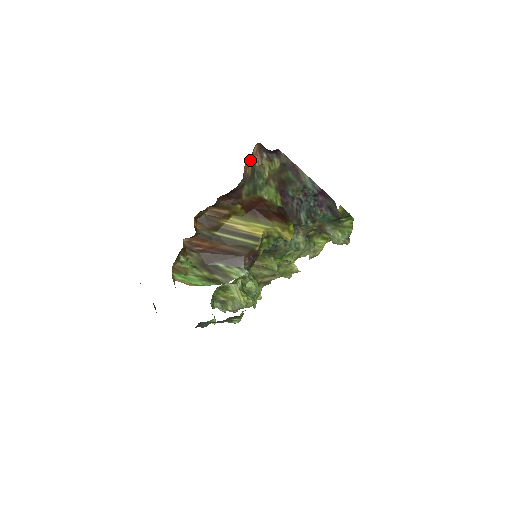
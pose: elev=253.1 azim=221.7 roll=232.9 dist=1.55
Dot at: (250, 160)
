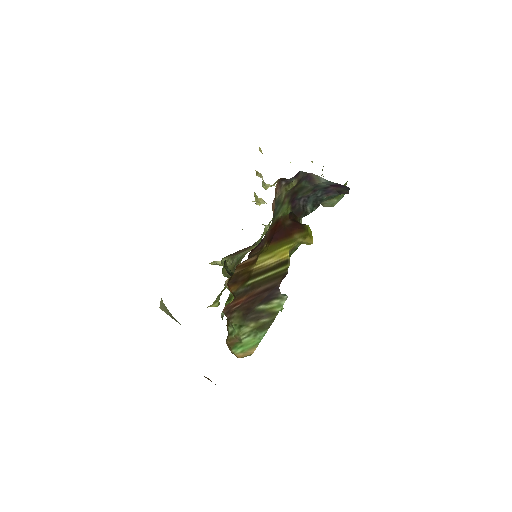
Dot at: (274, 199)
